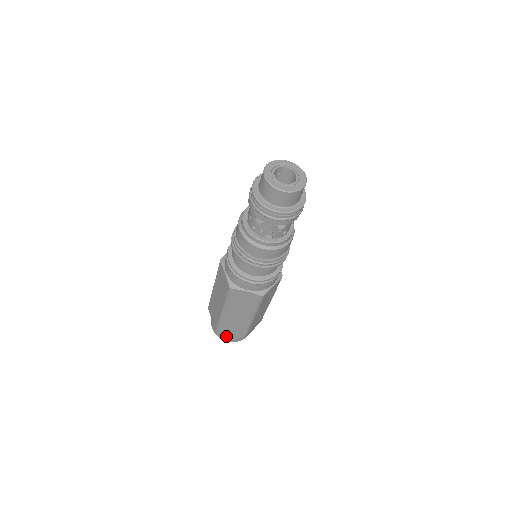
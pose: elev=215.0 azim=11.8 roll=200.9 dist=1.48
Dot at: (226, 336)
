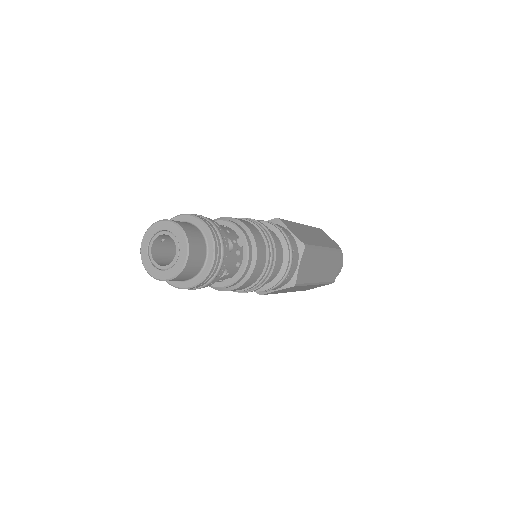
Dot at: occluded
